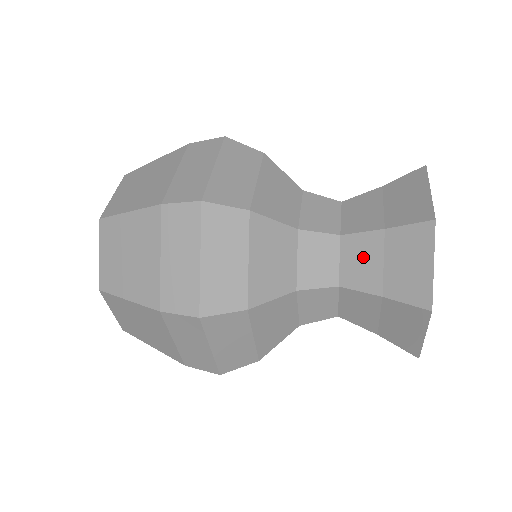
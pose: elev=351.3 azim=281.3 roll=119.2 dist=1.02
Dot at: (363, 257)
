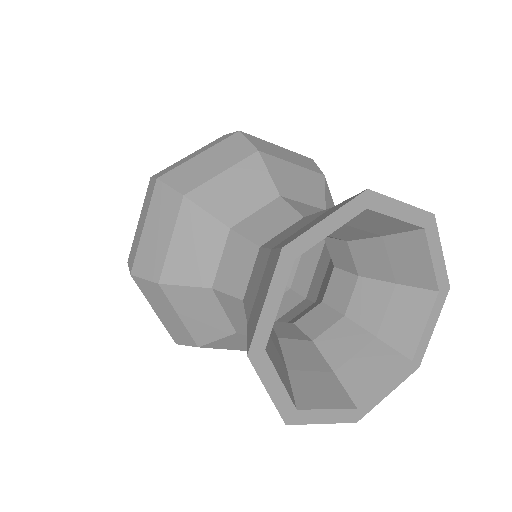
Dot at: (257, 275)
